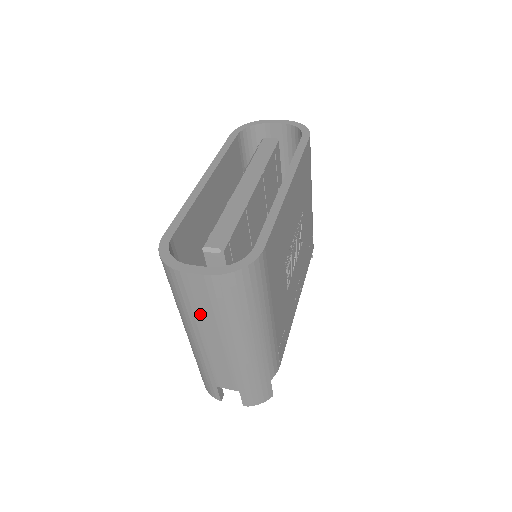
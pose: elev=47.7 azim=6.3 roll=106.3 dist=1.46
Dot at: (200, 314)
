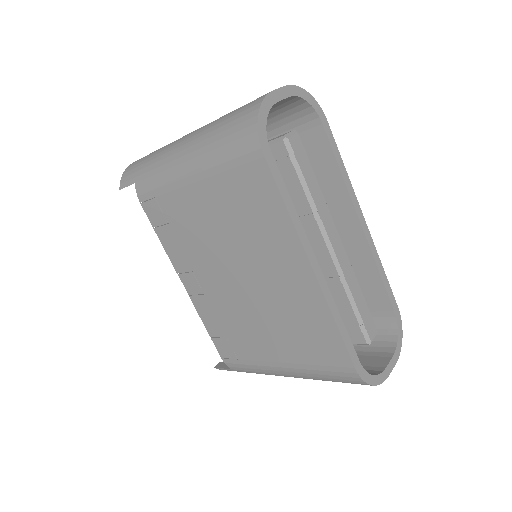
Dot at: occluded
